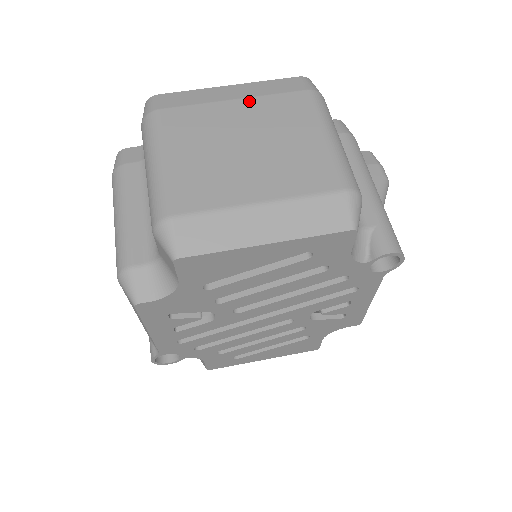
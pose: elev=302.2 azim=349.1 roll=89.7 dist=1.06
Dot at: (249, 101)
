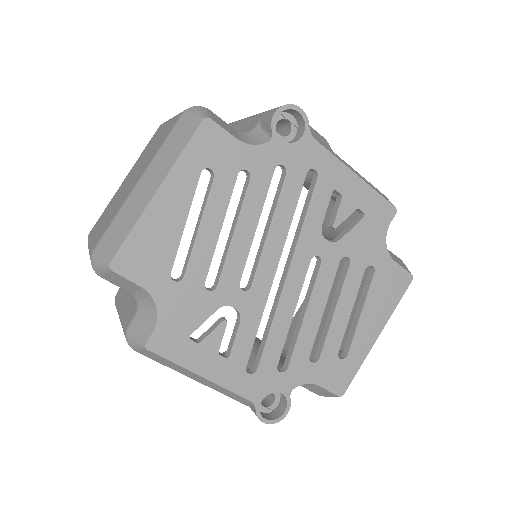
Dot at: (131, 169)
